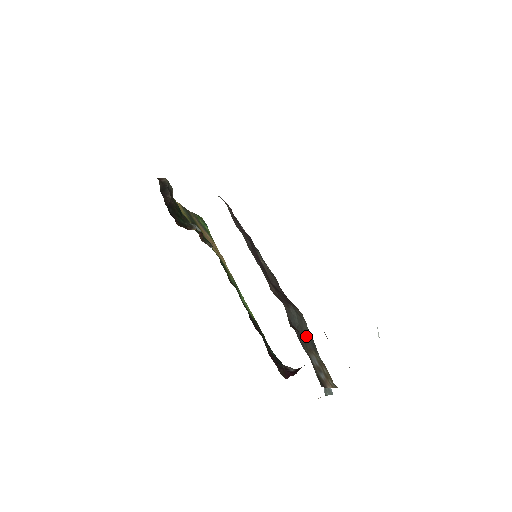
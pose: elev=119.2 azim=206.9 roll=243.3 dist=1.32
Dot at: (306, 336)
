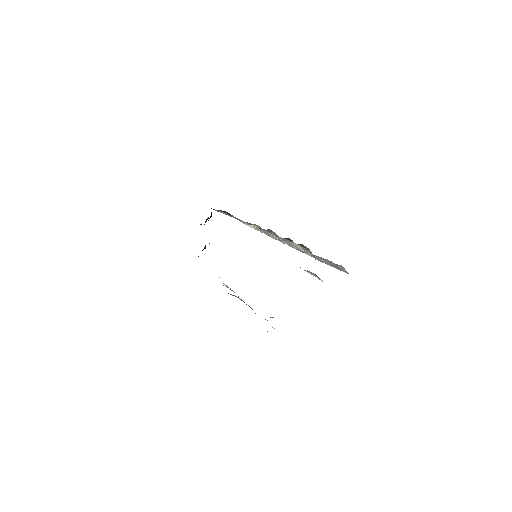
Dot at: occluded
